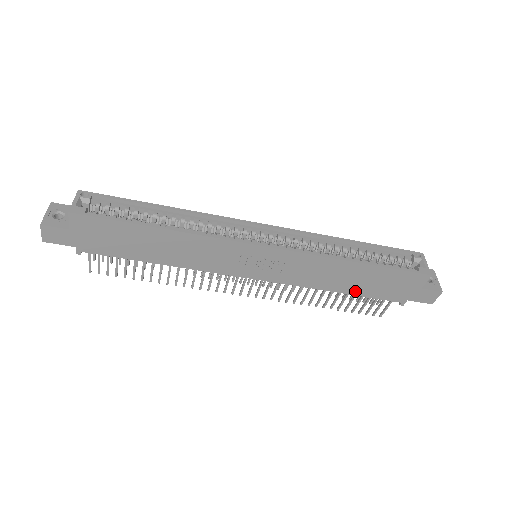
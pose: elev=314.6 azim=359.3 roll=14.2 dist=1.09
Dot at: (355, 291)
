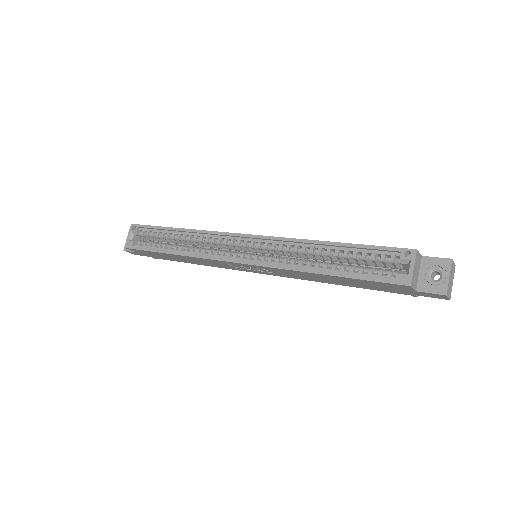
Dot at: (351, 285)
